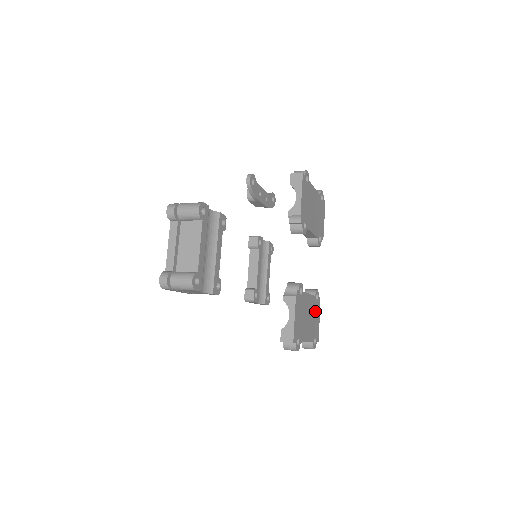
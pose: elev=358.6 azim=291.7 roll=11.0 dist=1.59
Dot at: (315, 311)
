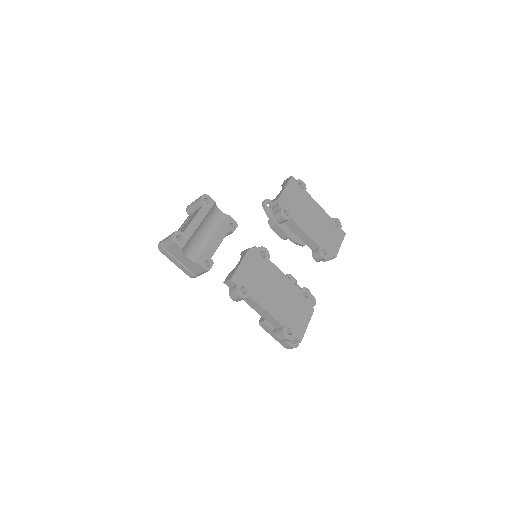
Dot at: (298, 304)
